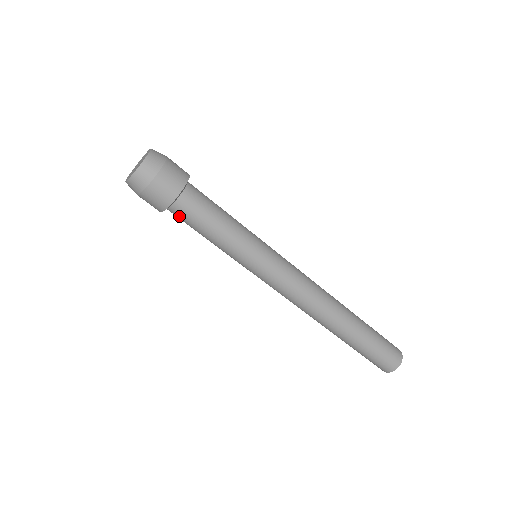
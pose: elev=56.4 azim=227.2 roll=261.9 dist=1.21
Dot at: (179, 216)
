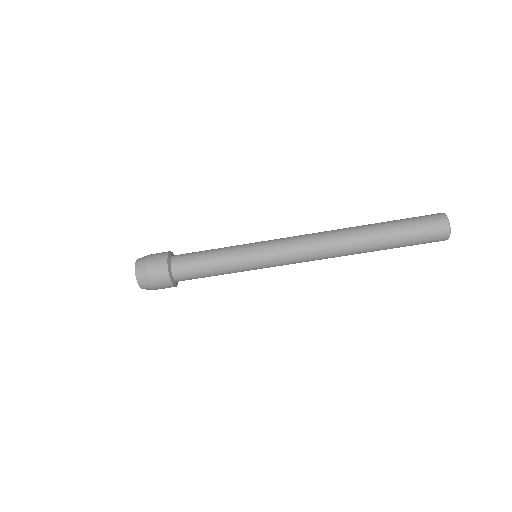
Dot at: (185, 279)
